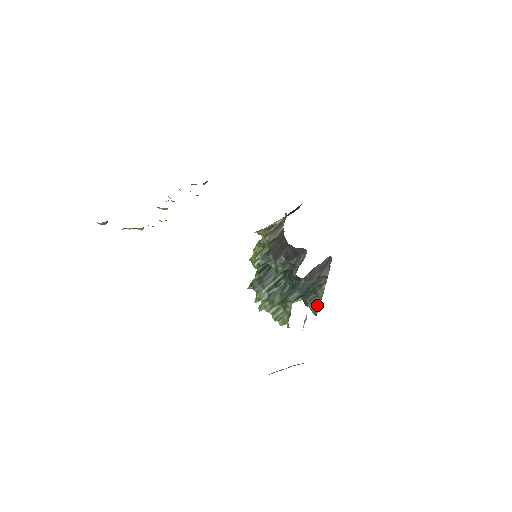
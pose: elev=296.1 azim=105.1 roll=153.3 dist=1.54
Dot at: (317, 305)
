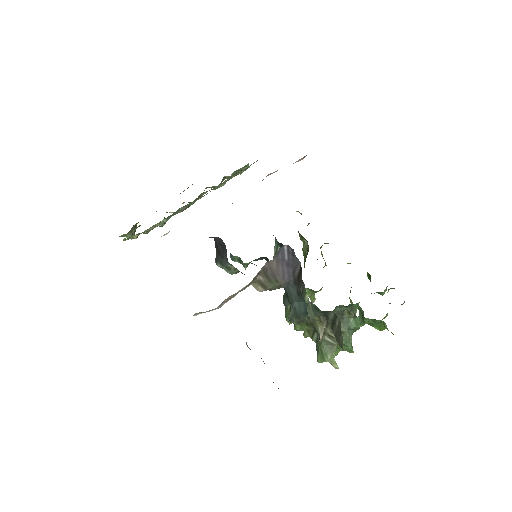
Dot at: (339, 332)
